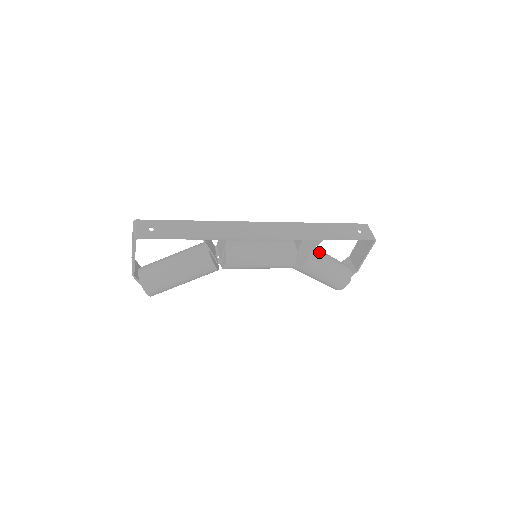
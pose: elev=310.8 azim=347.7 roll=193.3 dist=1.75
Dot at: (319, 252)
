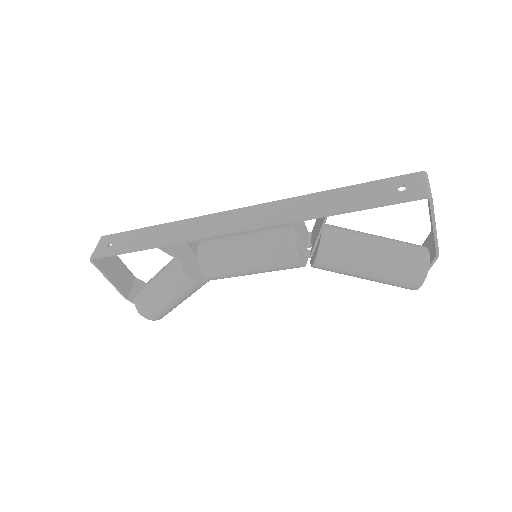
Dot at: (345, 235)
